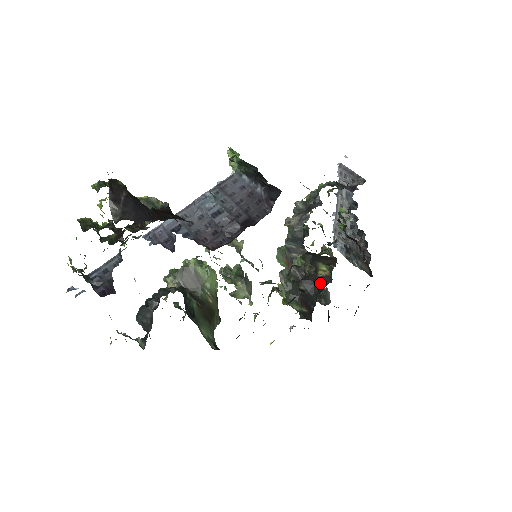
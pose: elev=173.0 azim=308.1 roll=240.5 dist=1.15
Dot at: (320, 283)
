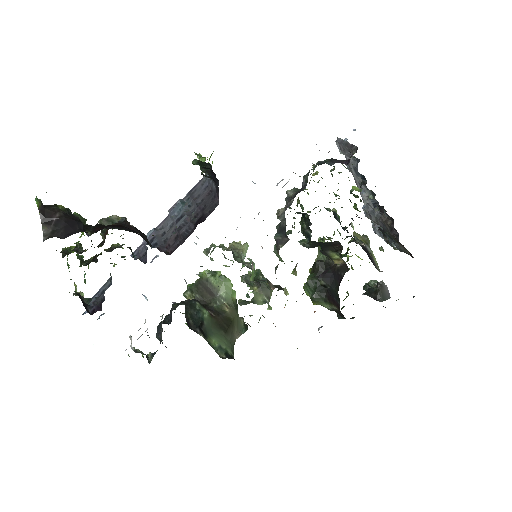
Dot at: (339, 274)
